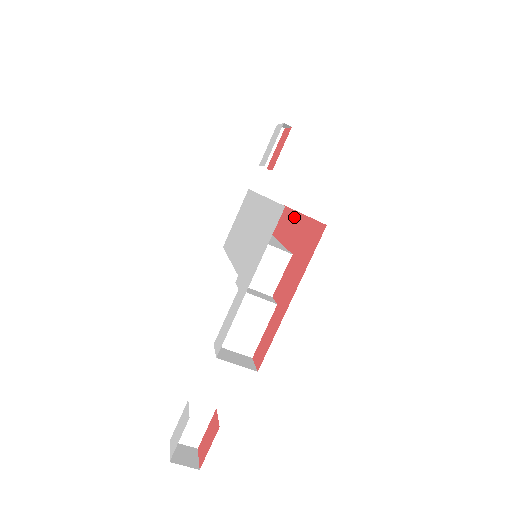
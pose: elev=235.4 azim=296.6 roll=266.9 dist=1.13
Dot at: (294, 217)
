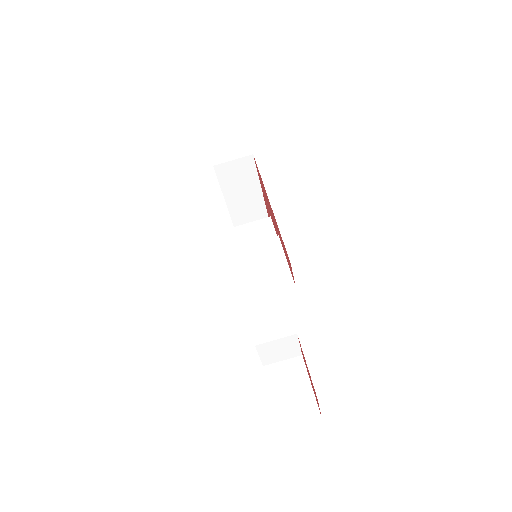
Dot at: occluded
